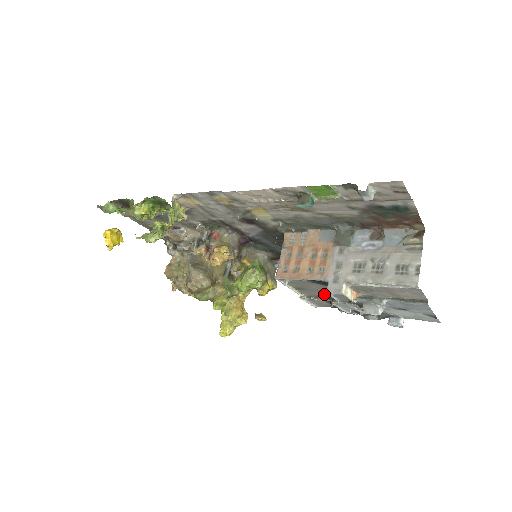
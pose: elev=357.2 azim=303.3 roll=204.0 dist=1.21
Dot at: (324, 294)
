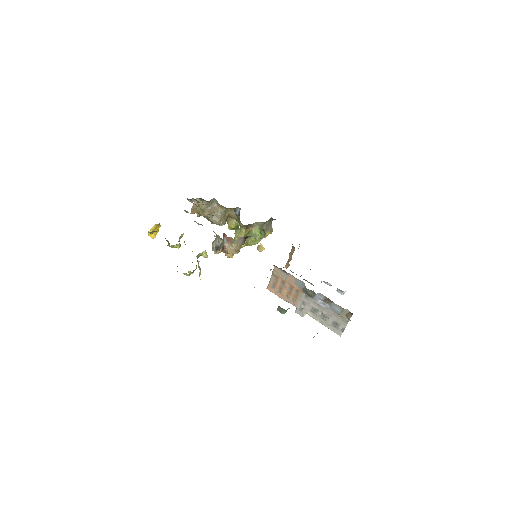
Dot at: occluded
